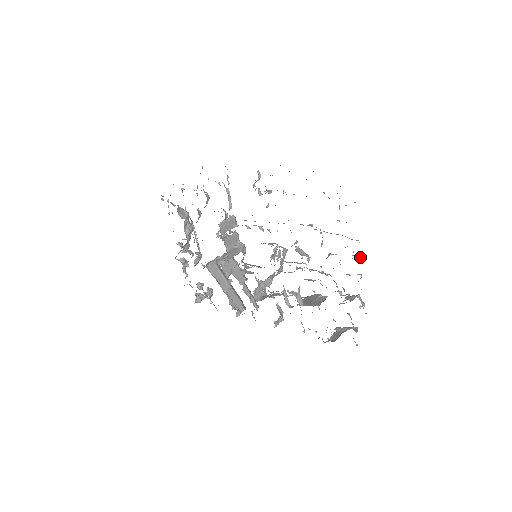
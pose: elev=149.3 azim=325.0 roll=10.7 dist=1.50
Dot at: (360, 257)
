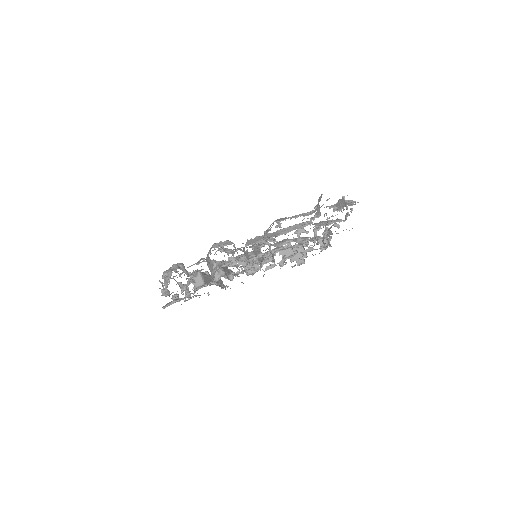
Dot at: (338, 225)
